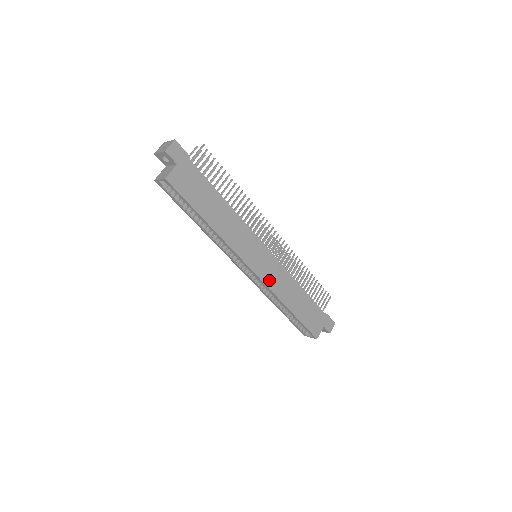
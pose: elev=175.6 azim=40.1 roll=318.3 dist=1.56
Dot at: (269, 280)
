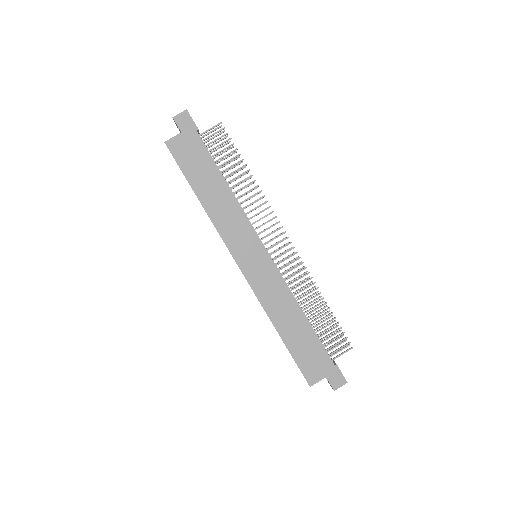
Dot at: (258, 286)
